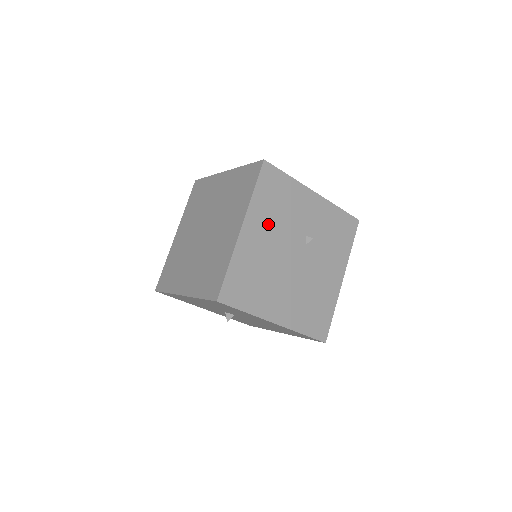
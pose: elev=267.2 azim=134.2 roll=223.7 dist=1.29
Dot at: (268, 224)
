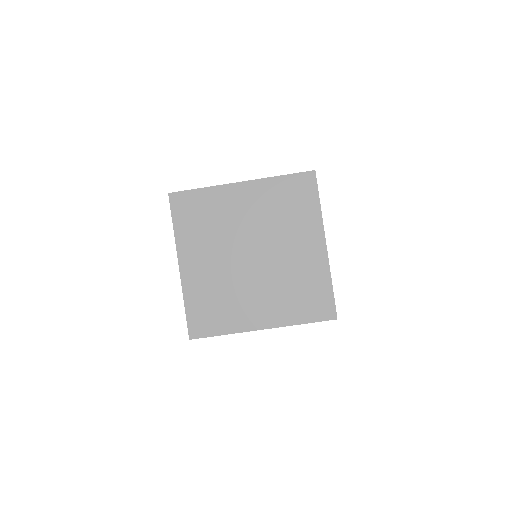
Dot at: occluded
